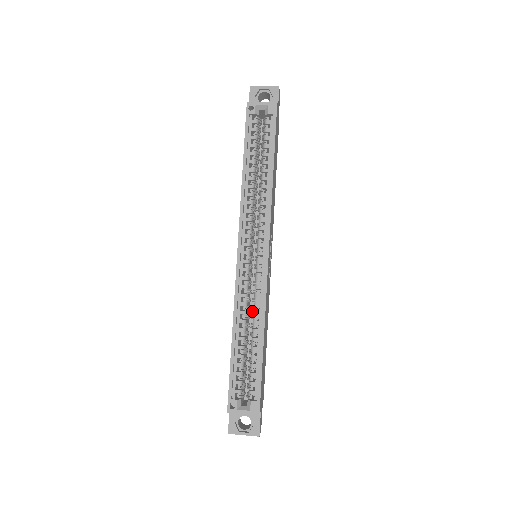
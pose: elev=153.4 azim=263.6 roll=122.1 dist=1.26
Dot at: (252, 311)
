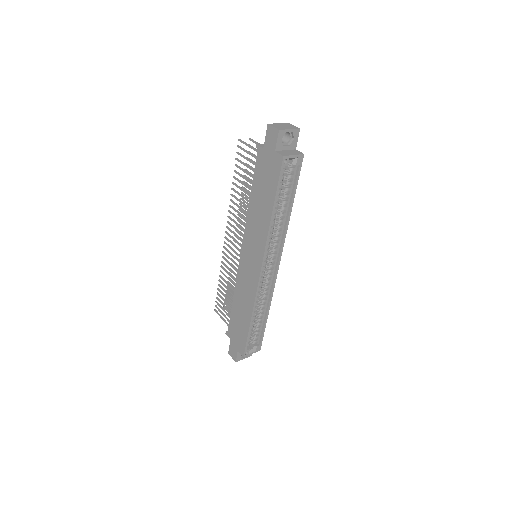
Dot at: occluded
